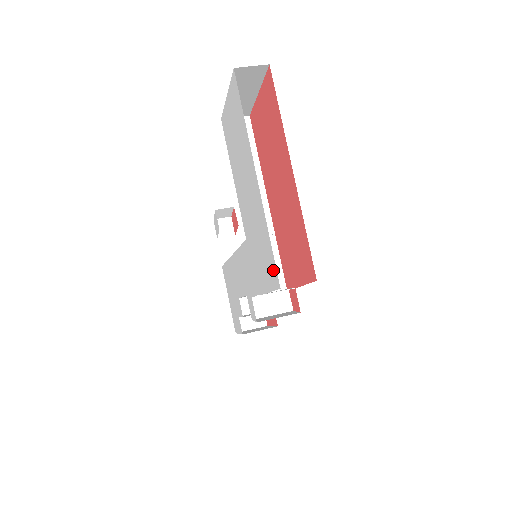
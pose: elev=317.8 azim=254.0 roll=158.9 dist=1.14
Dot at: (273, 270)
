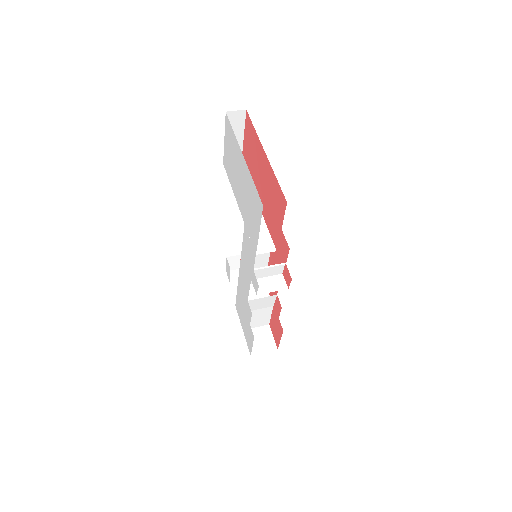
Dot at: (258, 202)
